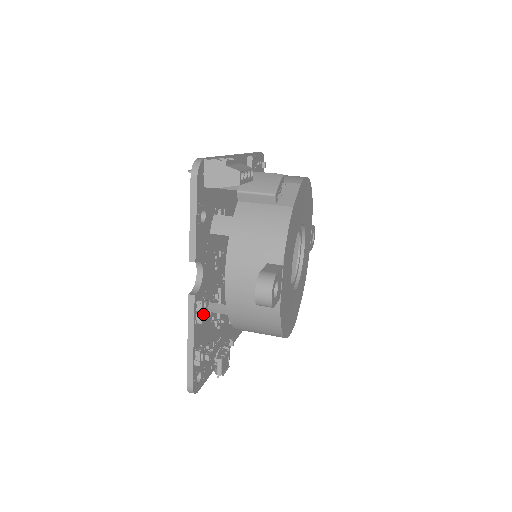
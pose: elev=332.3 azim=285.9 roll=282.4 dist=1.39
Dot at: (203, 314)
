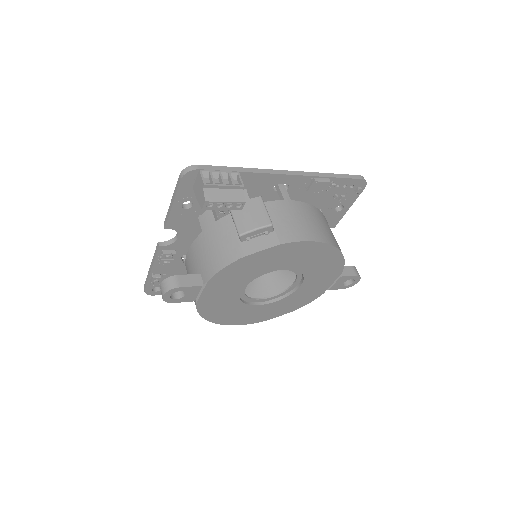
Dot at: (164, 261)
